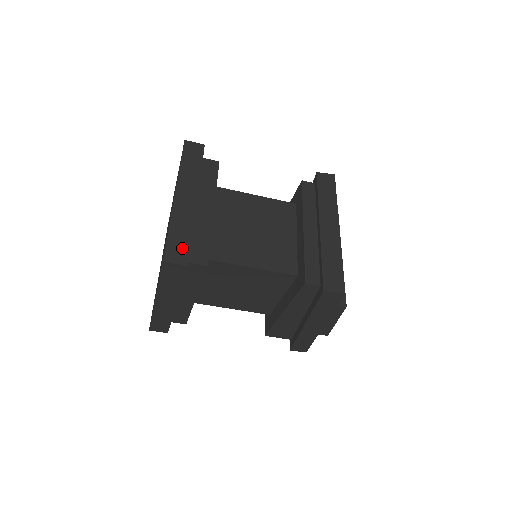
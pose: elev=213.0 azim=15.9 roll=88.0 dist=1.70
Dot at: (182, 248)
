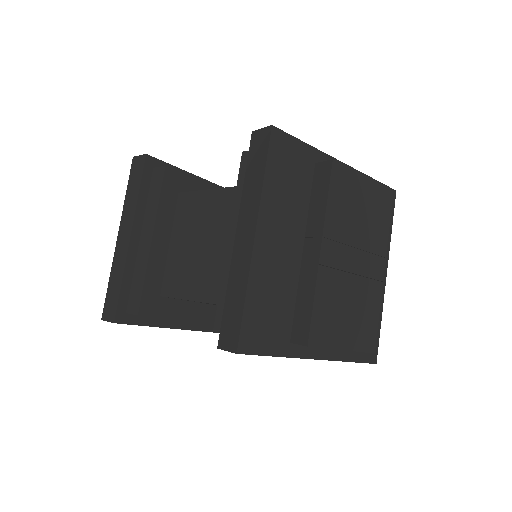
Dot at: (113, 302)
